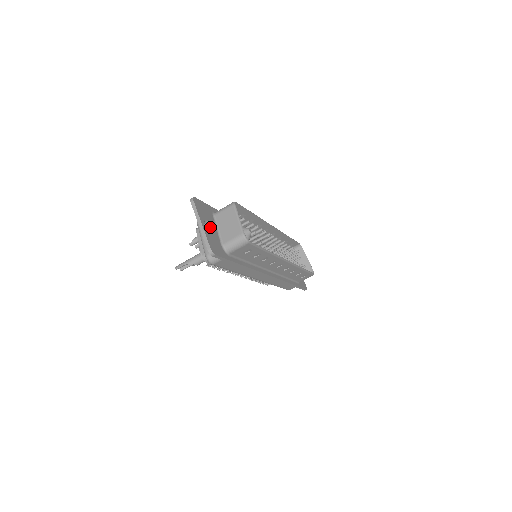
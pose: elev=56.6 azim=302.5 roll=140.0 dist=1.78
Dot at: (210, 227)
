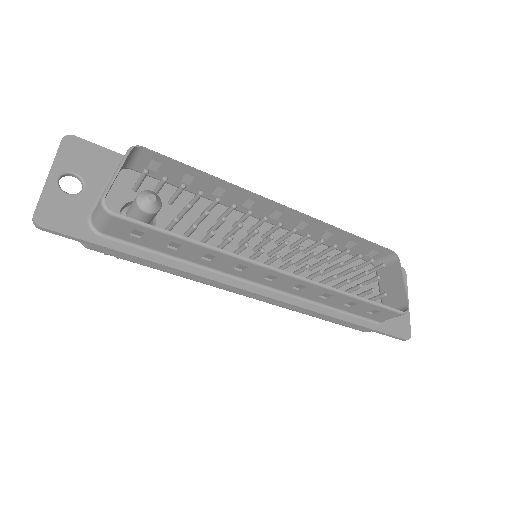
Dot at: (83, 185)
